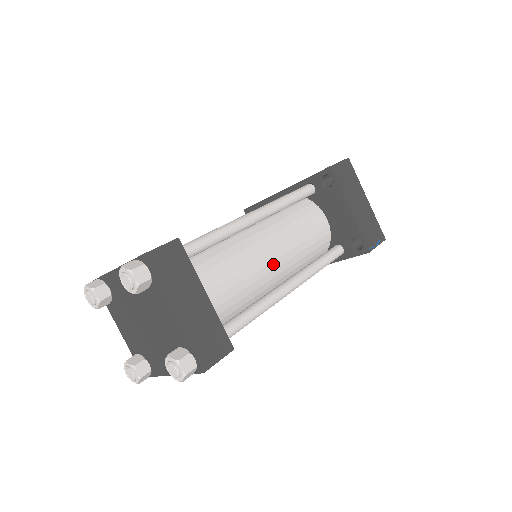
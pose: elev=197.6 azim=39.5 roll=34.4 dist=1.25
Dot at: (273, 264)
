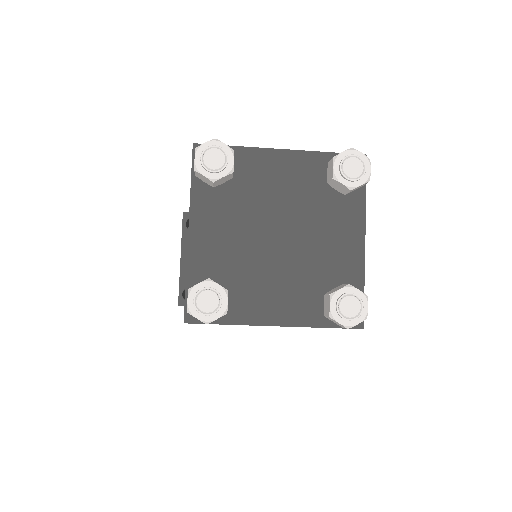
Dot at: occluded
